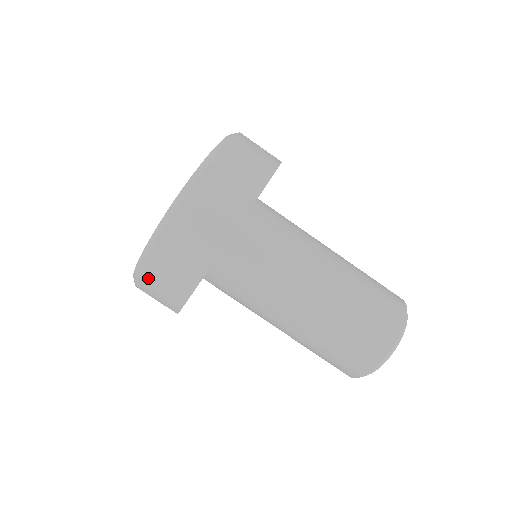
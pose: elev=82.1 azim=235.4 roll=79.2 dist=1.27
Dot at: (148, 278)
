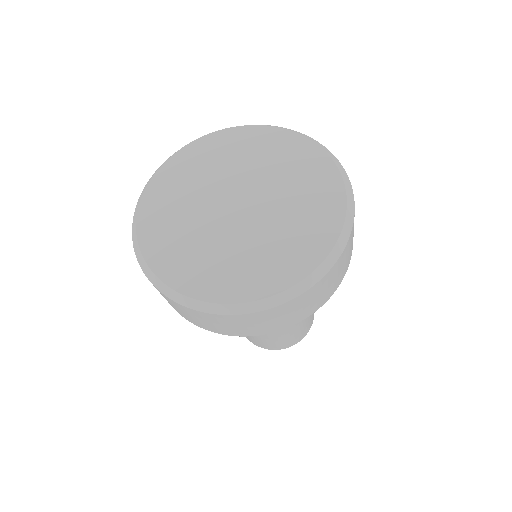
Dot at: (202, 316)
